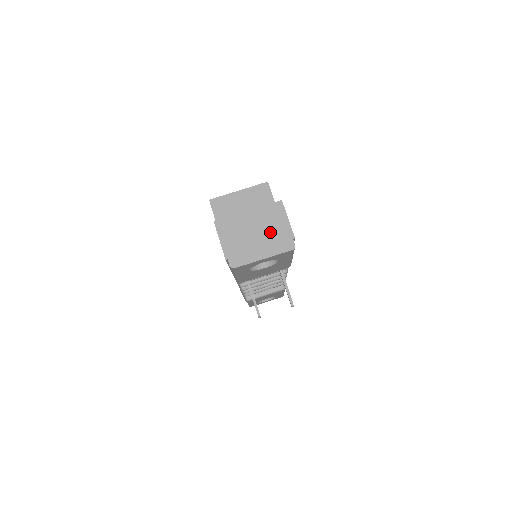
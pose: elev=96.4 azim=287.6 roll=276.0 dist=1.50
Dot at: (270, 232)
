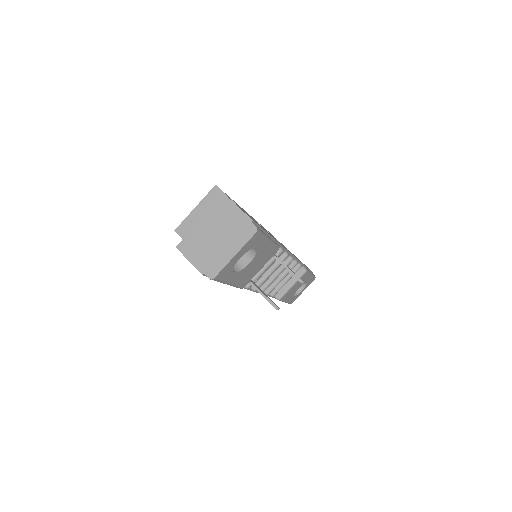
Dot at: (228, 228)
